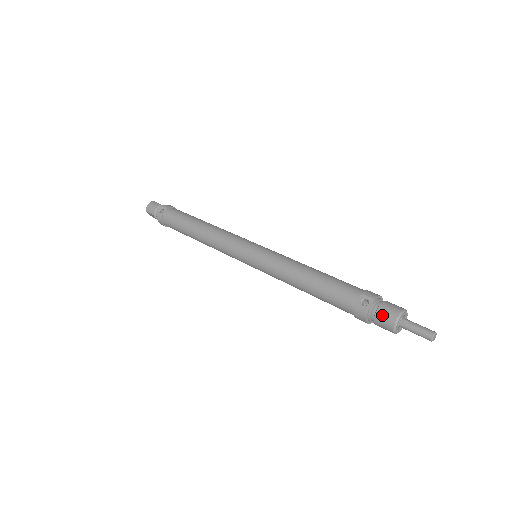
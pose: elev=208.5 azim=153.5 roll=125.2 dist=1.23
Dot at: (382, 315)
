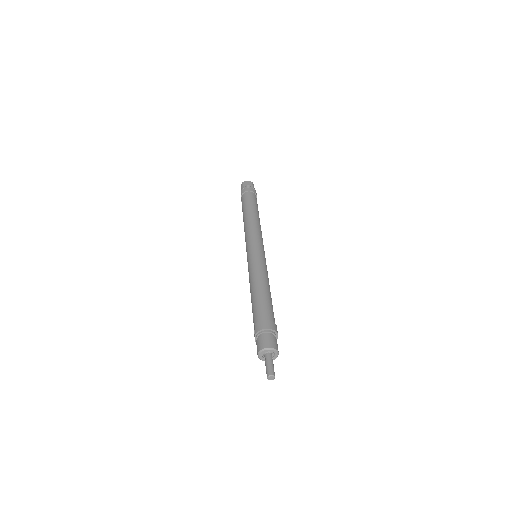
Dot at: occluded
